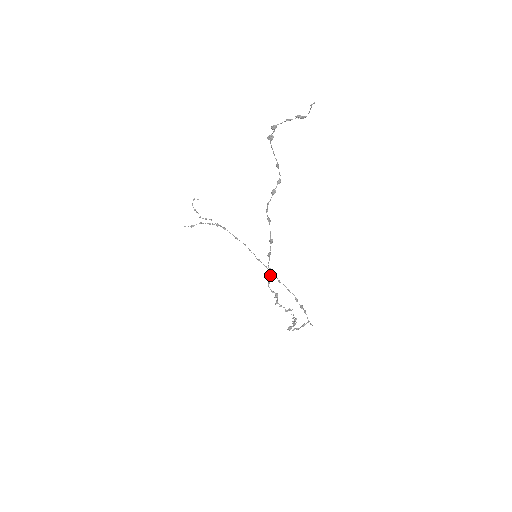
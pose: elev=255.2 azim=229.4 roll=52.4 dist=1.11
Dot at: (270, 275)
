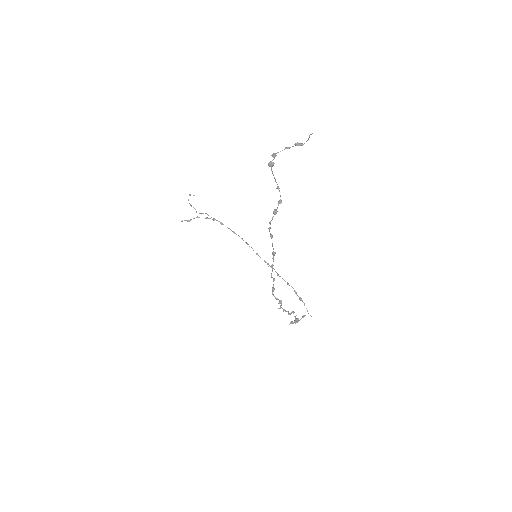
Dot at: (273, 284)
